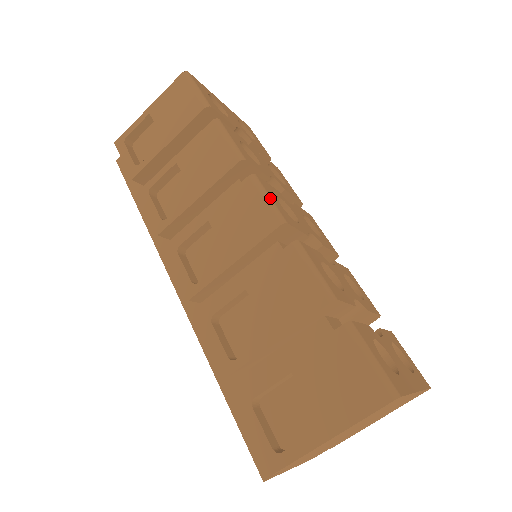
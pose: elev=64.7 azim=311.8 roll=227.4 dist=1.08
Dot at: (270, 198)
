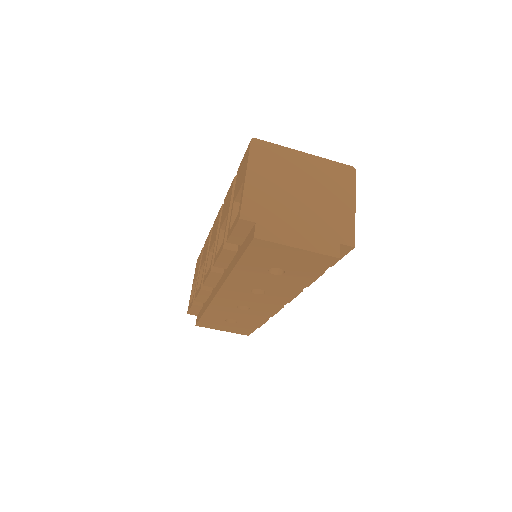
Dot at: occluded
